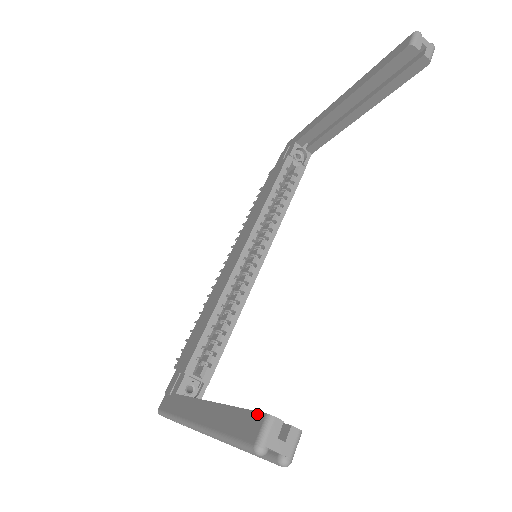
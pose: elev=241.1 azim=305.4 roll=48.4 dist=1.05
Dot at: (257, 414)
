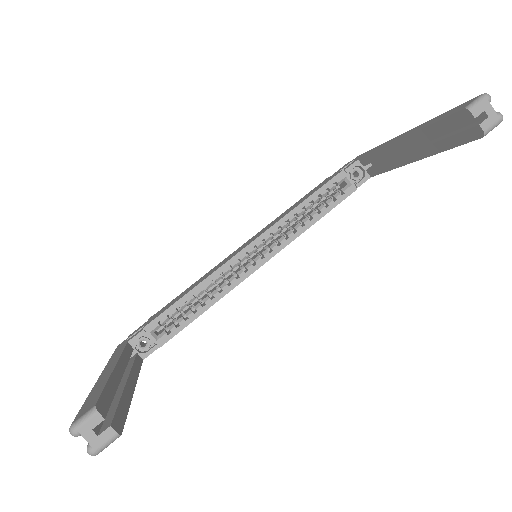
Dot at: (96, 401)
